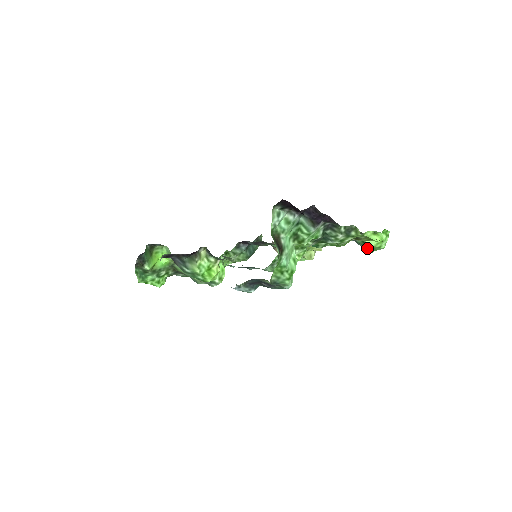
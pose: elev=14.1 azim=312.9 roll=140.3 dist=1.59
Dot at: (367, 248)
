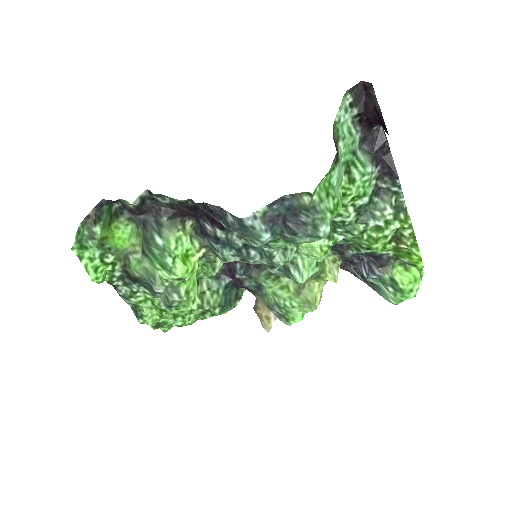
Dot at: (392, 295)
